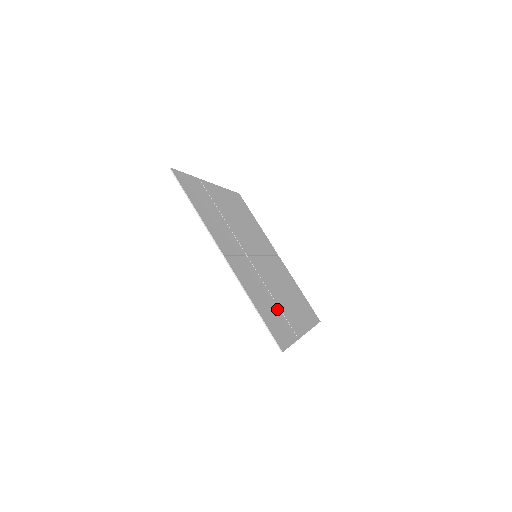
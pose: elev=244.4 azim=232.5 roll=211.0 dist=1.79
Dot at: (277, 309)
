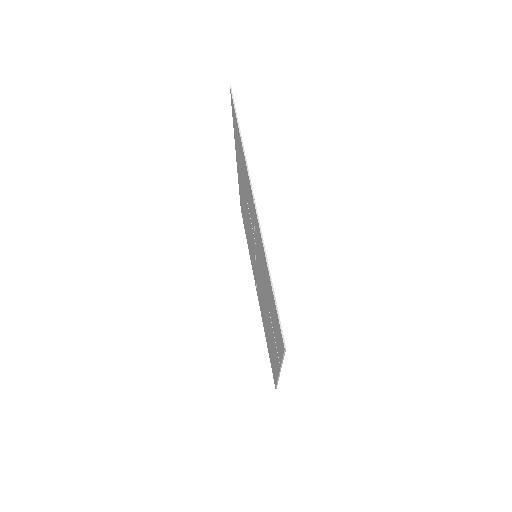
Dot at: occluded
